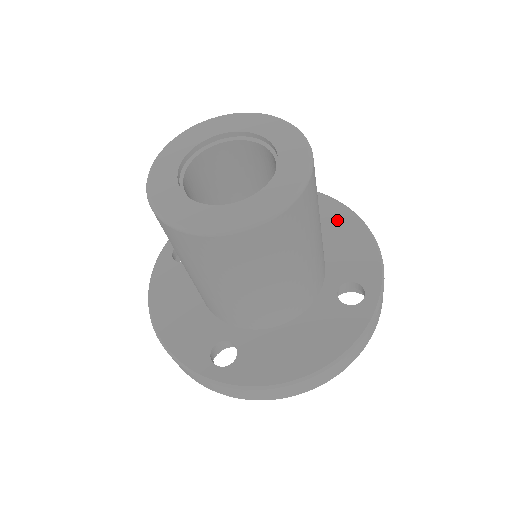
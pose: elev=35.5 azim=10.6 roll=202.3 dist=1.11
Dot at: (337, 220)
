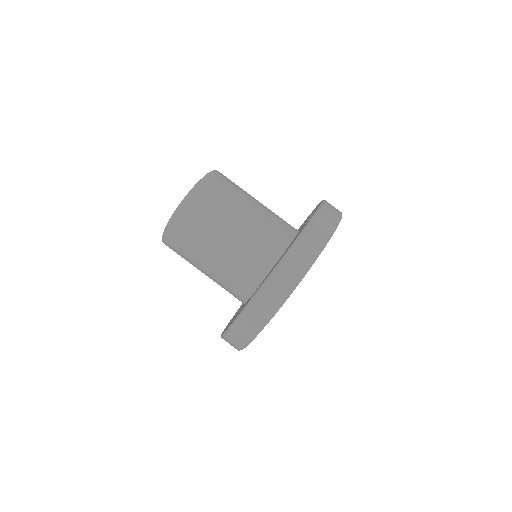
Dot at: occluded
